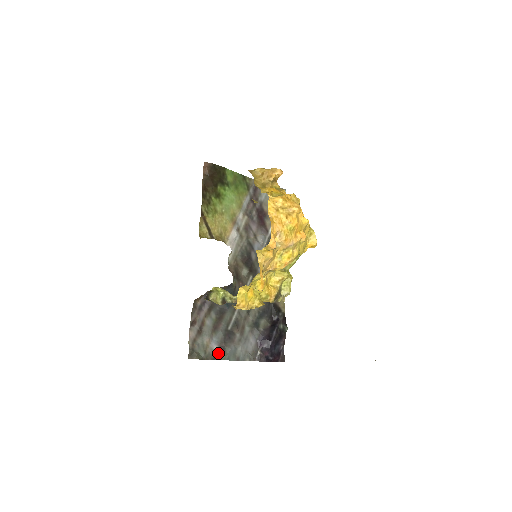
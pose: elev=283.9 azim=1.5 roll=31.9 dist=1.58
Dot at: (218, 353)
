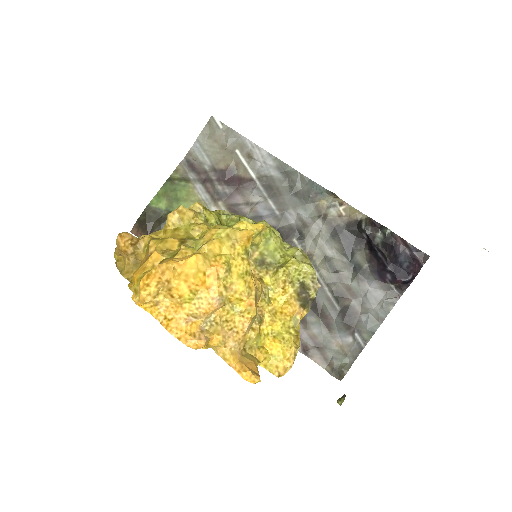
Dot at: (358, 341)
